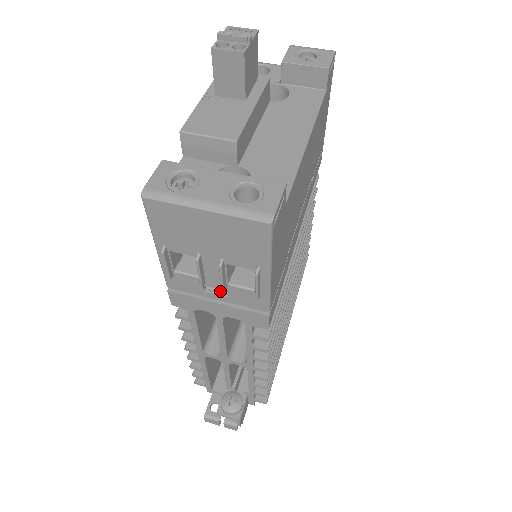
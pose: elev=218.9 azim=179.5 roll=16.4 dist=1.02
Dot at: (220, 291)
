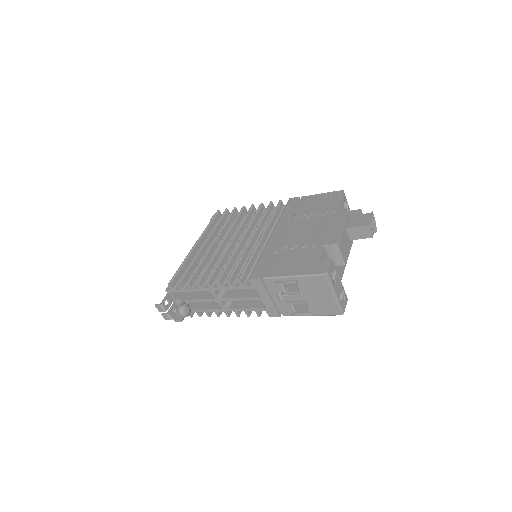
Dot at: (281, 298)
